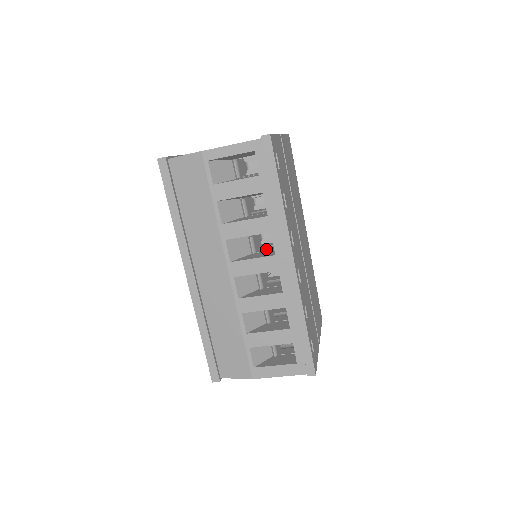
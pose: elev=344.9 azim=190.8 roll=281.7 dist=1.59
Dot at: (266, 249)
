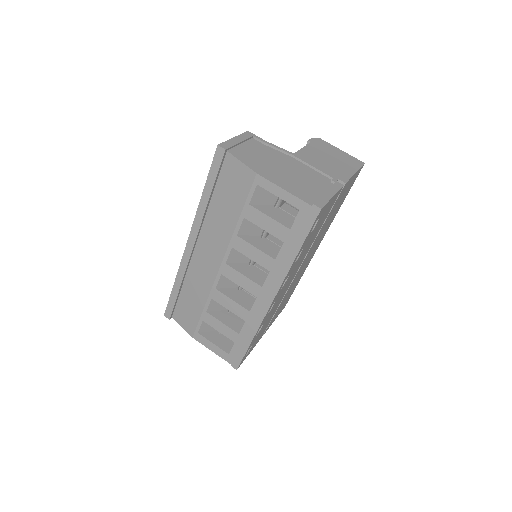
Dot at: occluded
